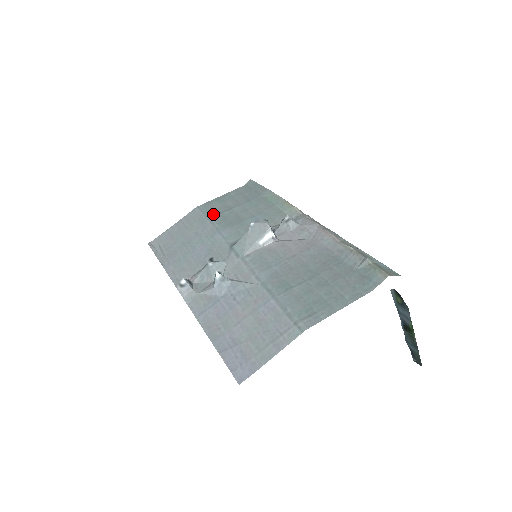
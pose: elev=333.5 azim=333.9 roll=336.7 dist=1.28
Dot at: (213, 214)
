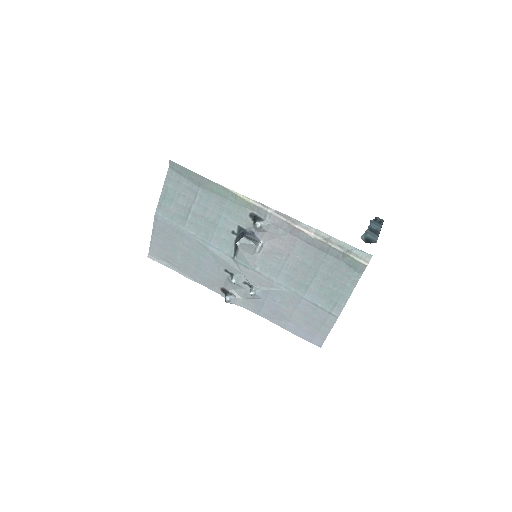
Dot at: (181, 222)
